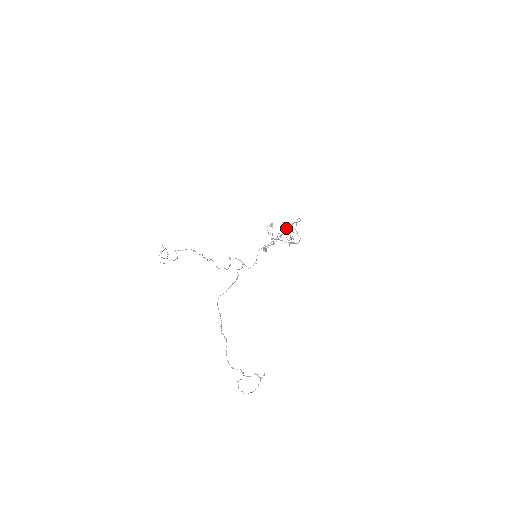
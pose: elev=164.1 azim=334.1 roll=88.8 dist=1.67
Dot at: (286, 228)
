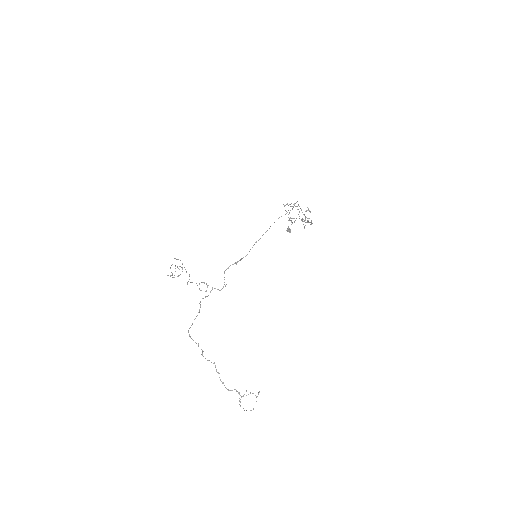
Dot at: (297, 209)
